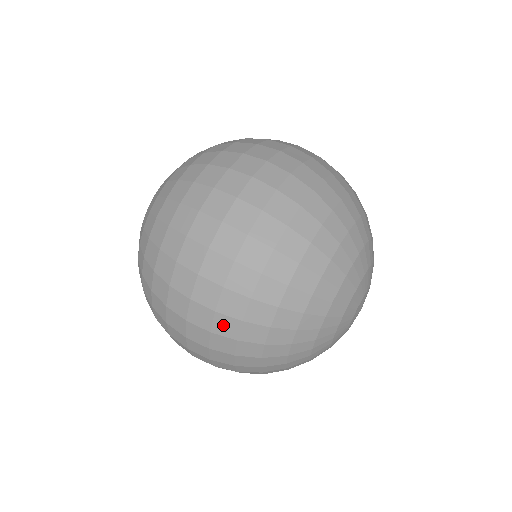
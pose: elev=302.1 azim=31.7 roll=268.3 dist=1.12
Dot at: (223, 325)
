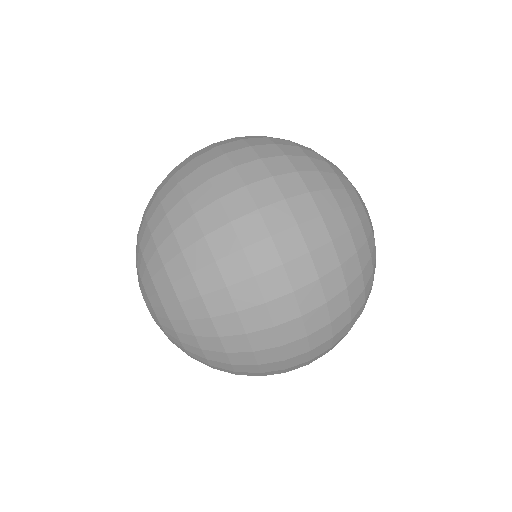
Dot at: (331, 285)
